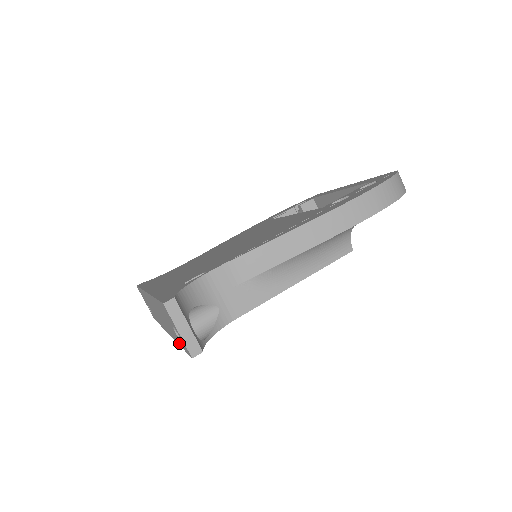
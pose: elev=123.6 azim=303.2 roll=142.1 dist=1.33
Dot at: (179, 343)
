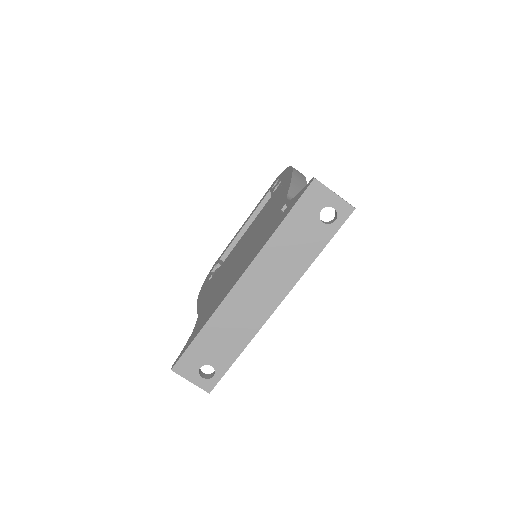
Dot at: (321, 245)
